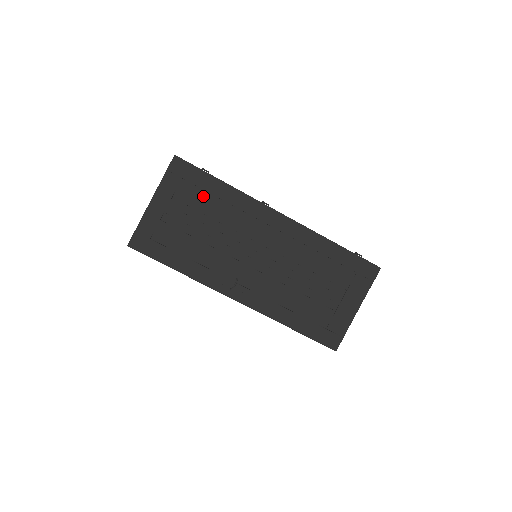
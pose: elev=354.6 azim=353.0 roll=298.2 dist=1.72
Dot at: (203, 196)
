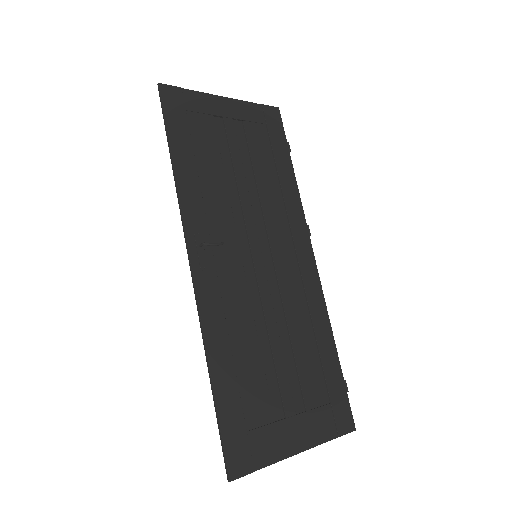
Dot at: (267, 155)
